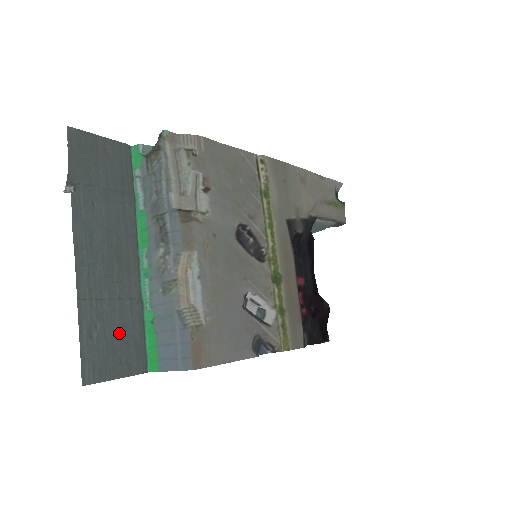
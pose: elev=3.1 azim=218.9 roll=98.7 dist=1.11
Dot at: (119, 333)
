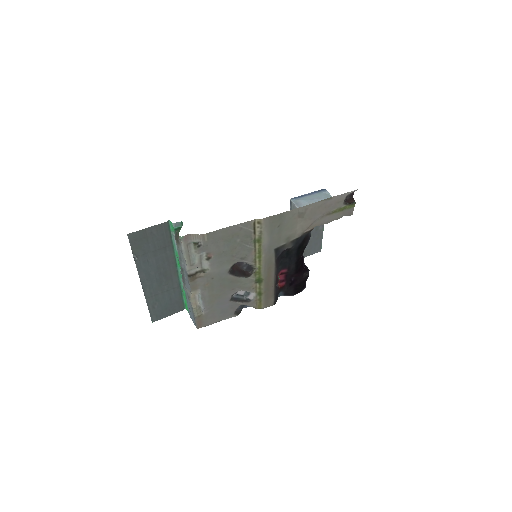
Dot at: (168, 302)
